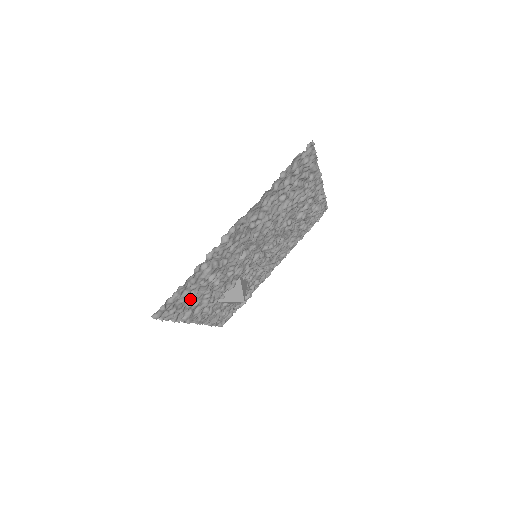
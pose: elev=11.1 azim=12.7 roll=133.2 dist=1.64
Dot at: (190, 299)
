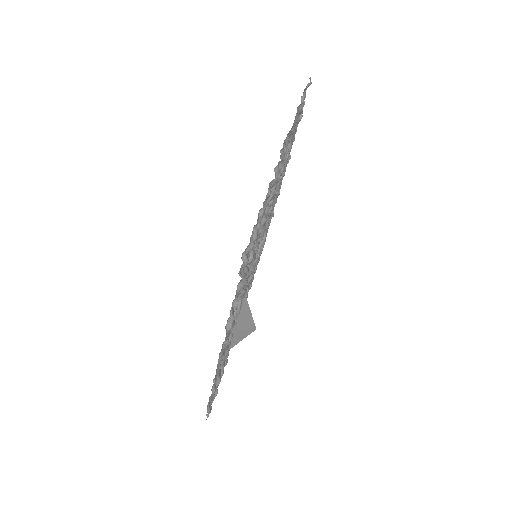
Dot at: occluded
